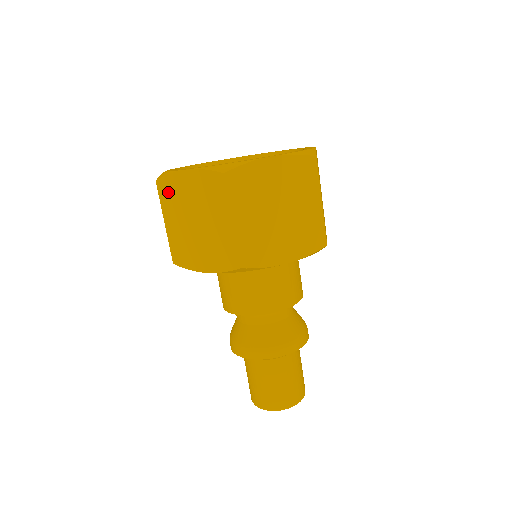
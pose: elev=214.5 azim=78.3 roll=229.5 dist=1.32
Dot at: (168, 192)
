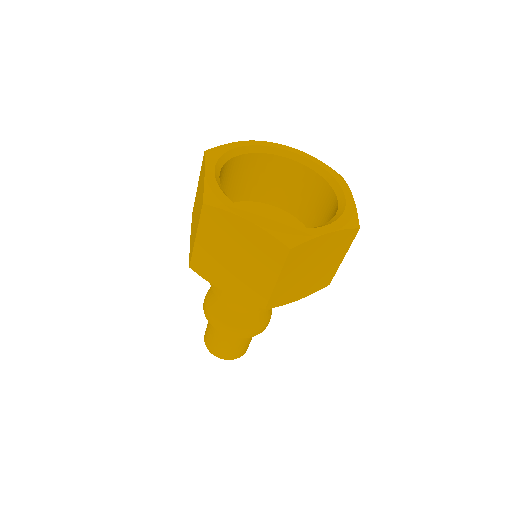
Dot at: (214, 221)
